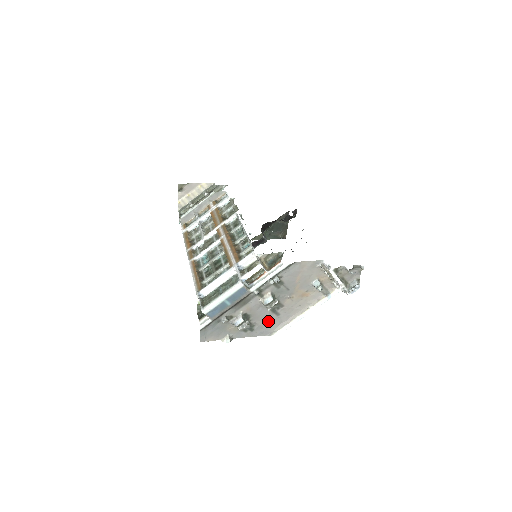
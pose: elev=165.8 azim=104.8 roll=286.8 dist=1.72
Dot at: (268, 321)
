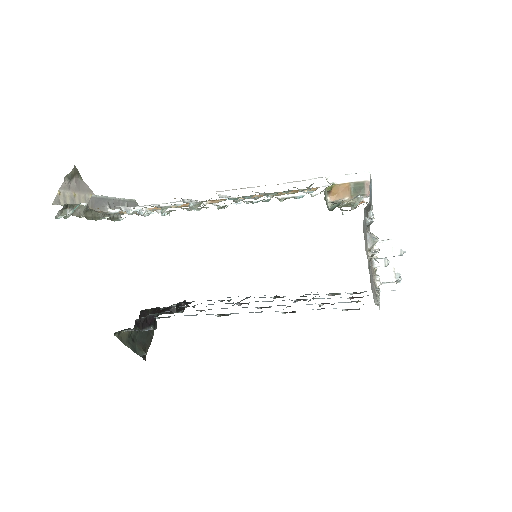
Dot at: occluded
